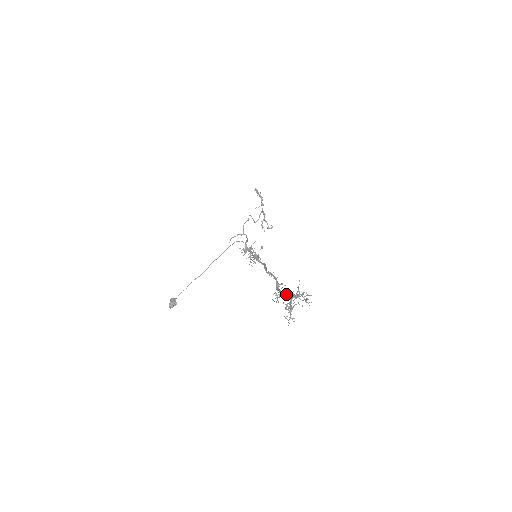
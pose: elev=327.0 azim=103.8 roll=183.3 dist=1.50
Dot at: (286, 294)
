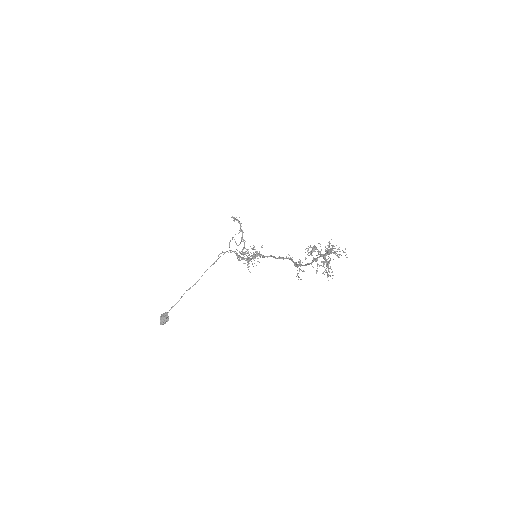
Dot at: (318, 250)
